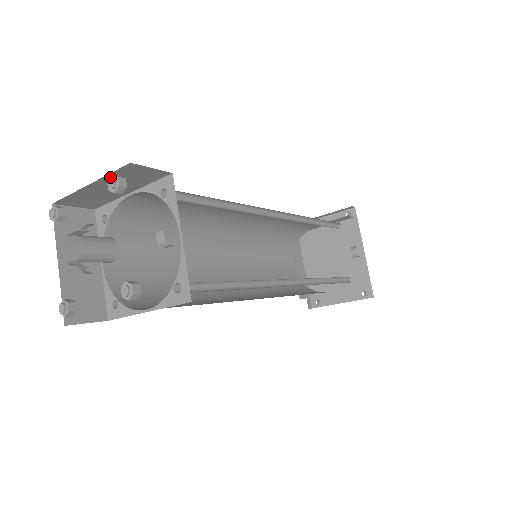
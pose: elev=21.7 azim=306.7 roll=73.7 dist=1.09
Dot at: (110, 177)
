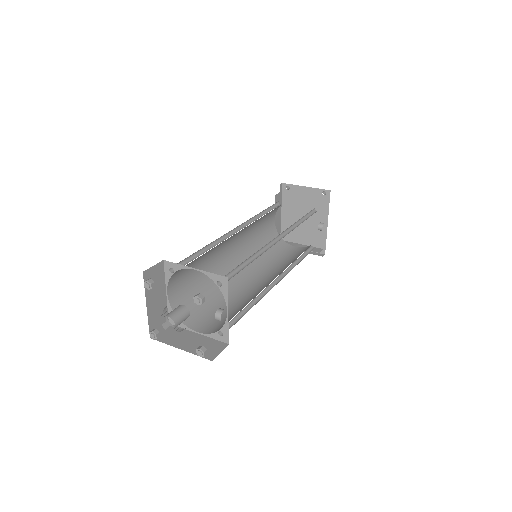
Dot at: (196, 296)
